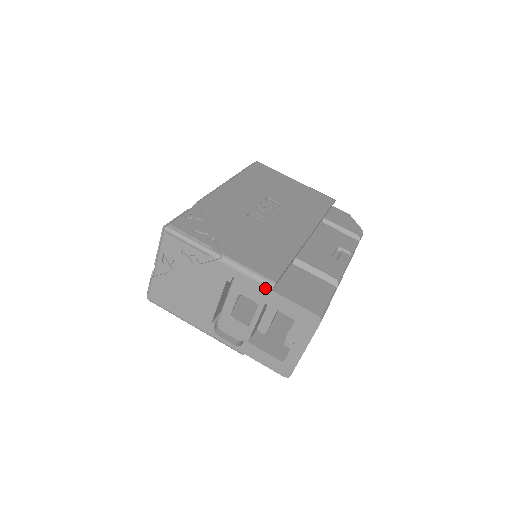
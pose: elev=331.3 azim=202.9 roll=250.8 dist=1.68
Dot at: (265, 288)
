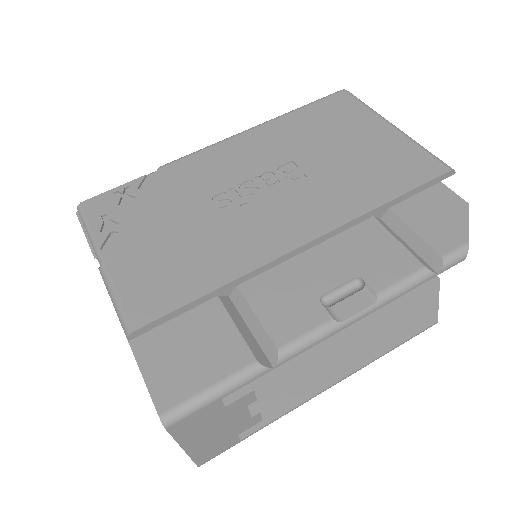
Dot at: (125, 333)
